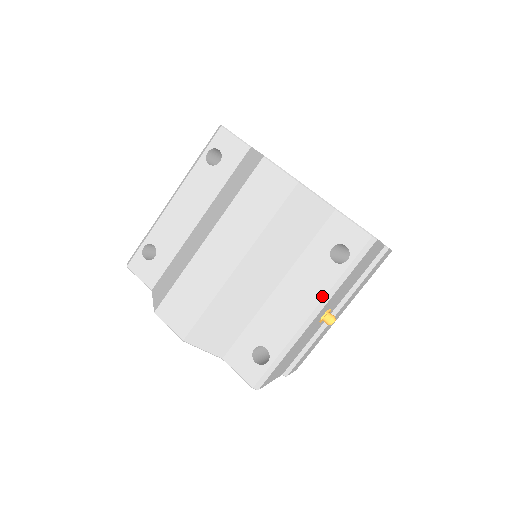
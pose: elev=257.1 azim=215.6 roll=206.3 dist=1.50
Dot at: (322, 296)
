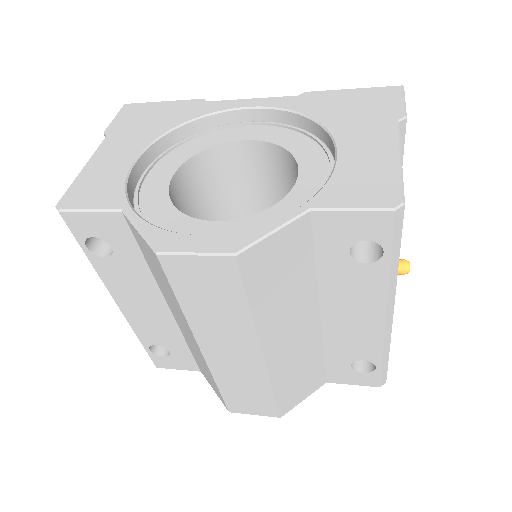
Dot at: (384, 299)
